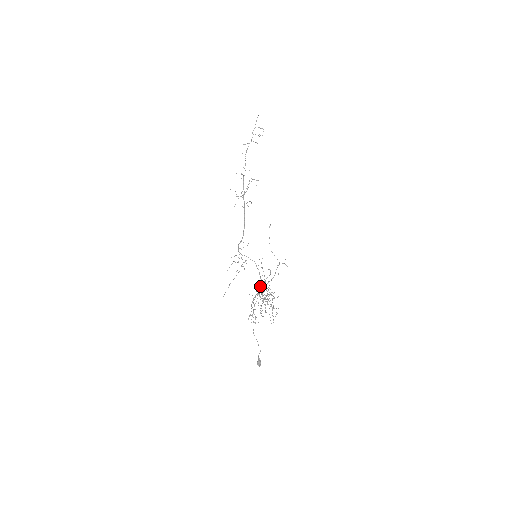
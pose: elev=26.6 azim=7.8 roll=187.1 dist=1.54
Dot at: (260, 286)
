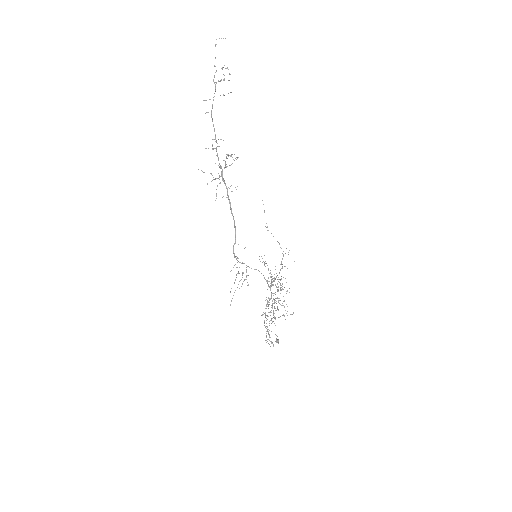
Dot at: occluded
